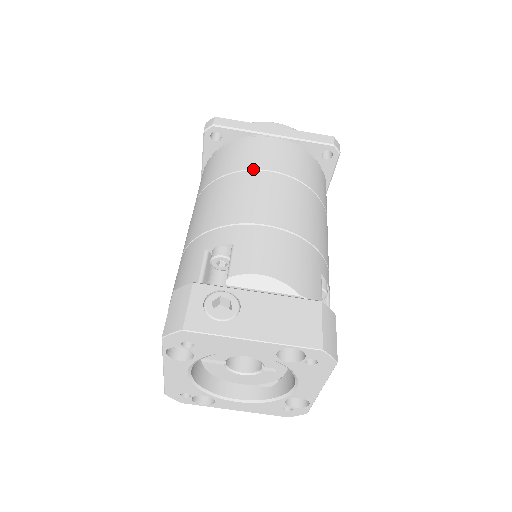
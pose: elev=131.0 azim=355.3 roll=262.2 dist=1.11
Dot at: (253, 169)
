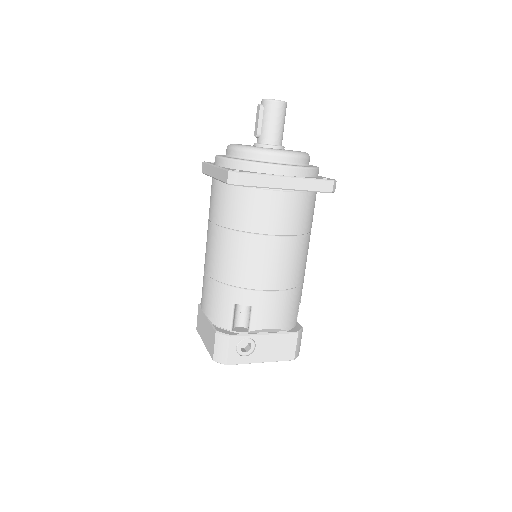
Dot at: (267, 234)
